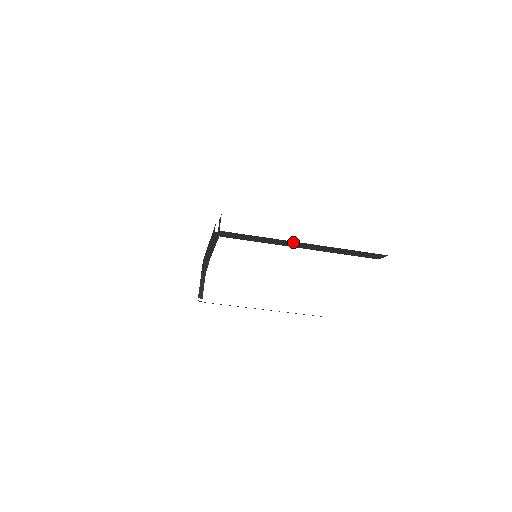
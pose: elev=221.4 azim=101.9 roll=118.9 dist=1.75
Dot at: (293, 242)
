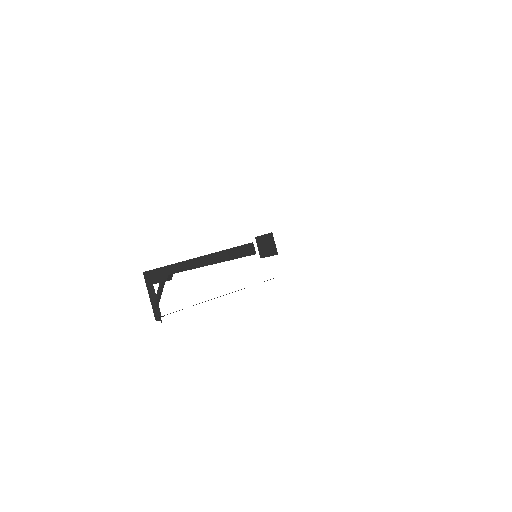
Dot at: occluded
